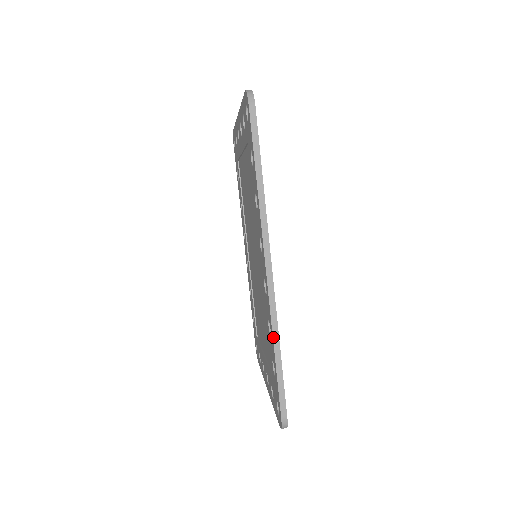
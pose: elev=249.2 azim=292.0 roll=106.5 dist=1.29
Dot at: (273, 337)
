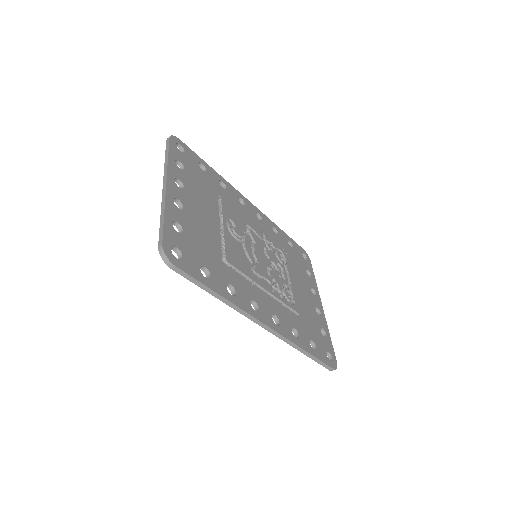
Dot at: occluded
